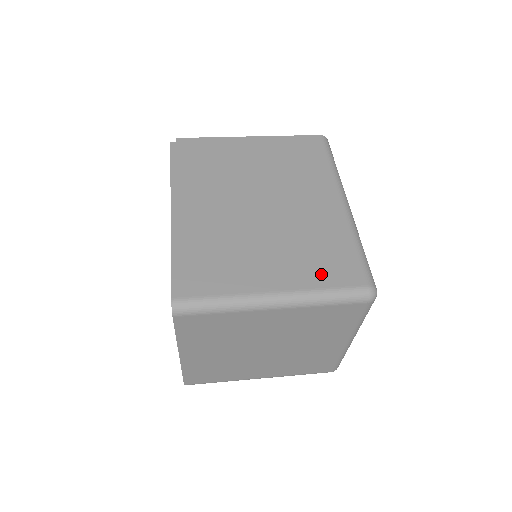
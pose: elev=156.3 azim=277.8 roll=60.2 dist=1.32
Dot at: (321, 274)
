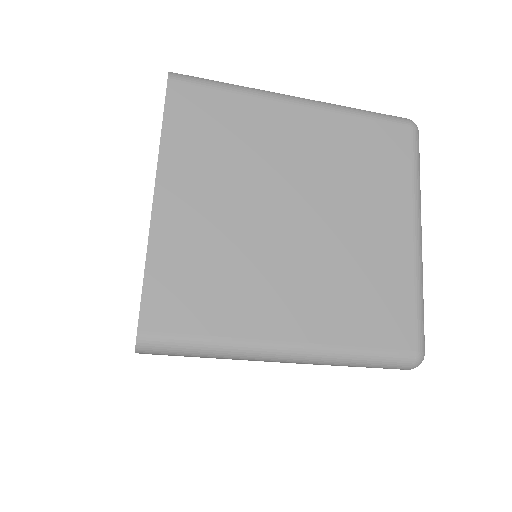
Dot at: occluded
